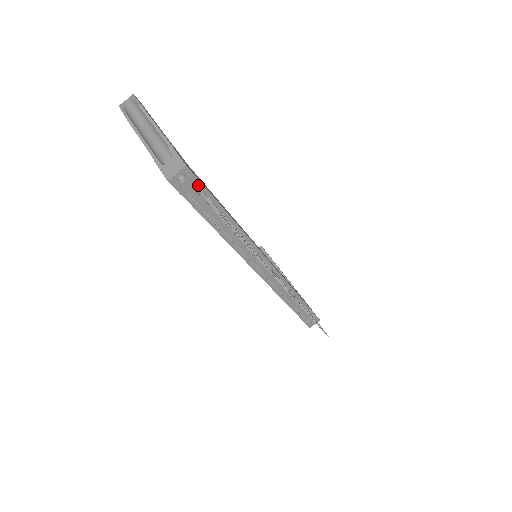
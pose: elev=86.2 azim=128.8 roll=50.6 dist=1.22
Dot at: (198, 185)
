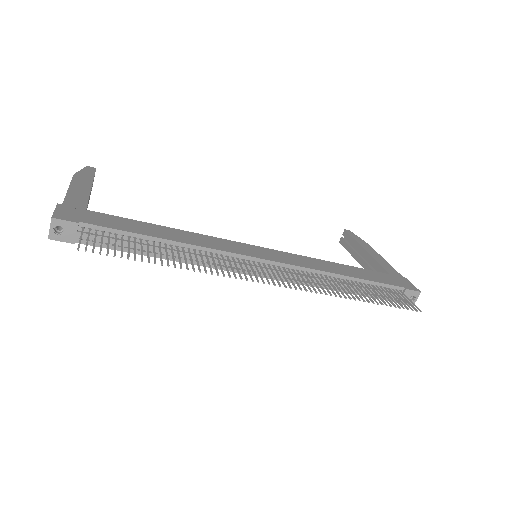
Dot at: (85, 227)
